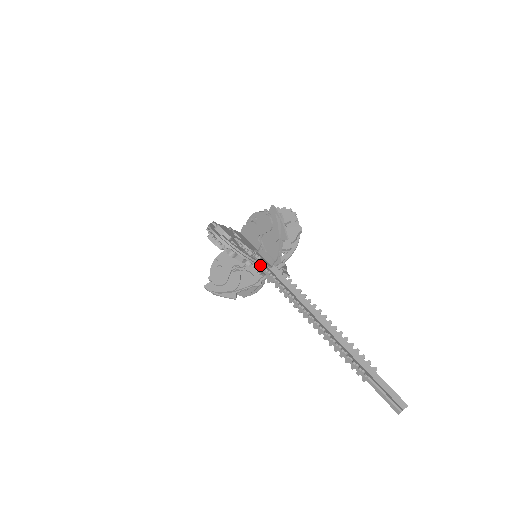
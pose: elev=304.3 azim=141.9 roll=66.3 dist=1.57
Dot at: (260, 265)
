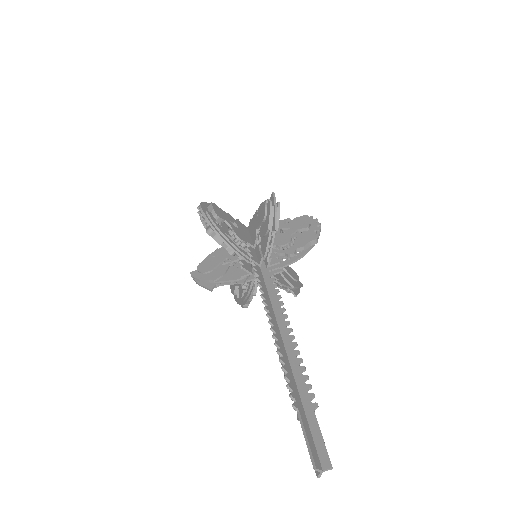
Dot at: (242, 256)
